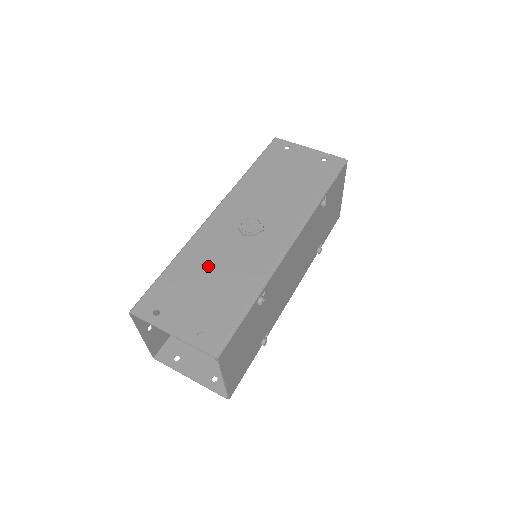
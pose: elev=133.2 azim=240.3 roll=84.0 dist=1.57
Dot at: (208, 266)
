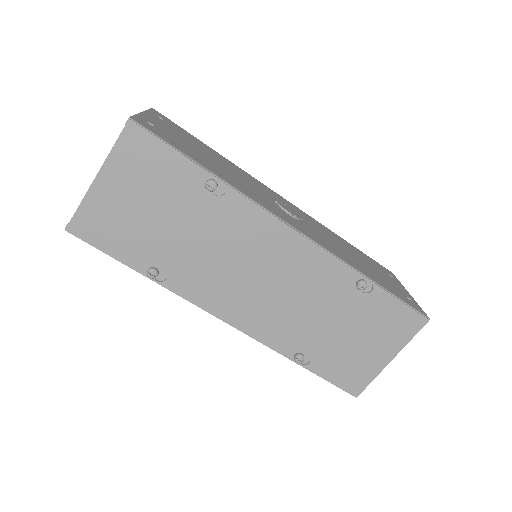
Dot at: (226, 166)
